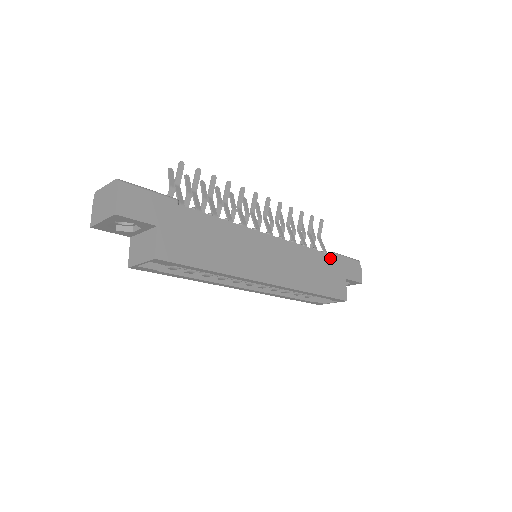
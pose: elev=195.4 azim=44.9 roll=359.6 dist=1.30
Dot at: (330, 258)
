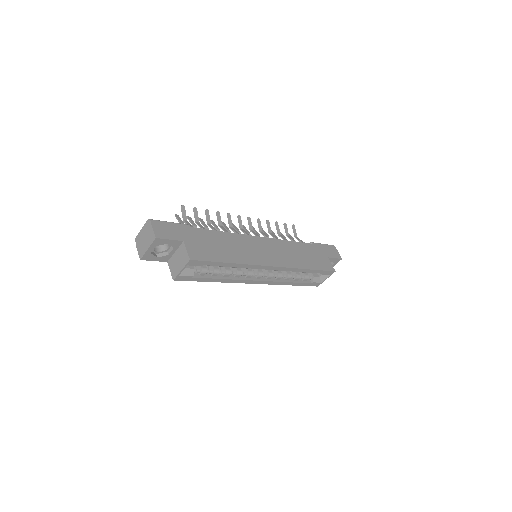
Dot at: (310, 246)
